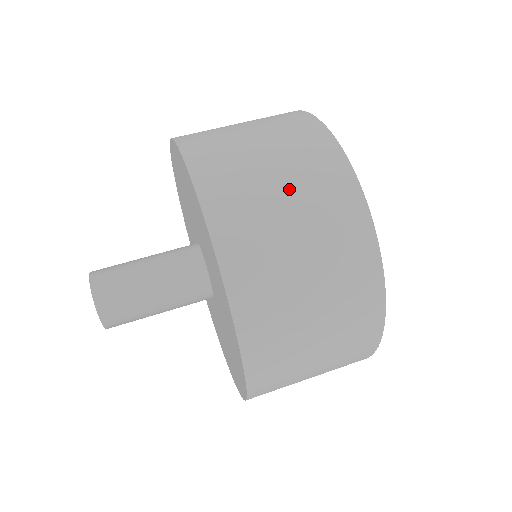
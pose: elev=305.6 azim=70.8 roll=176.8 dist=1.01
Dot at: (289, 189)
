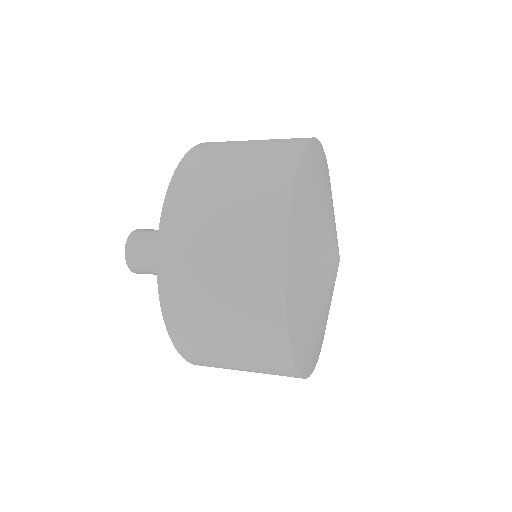
Dot at: (236, 179)
